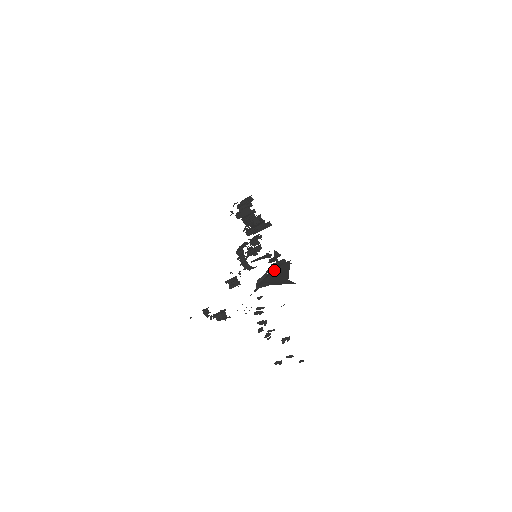
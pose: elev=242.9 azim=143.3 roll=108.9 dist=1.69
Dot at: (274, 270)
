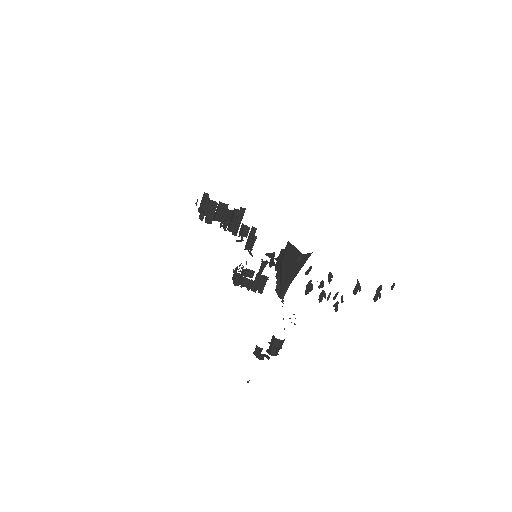
Dot at: (282, 265)
